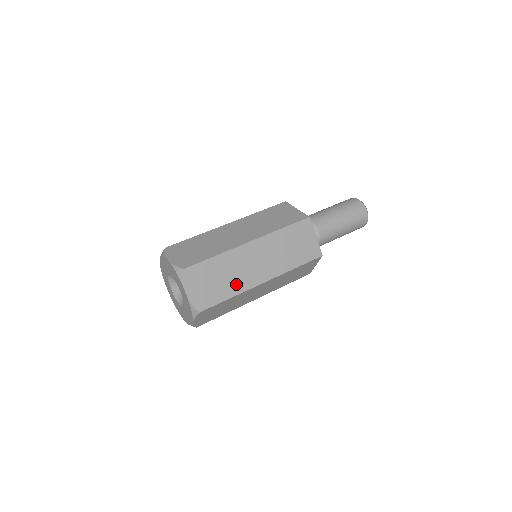
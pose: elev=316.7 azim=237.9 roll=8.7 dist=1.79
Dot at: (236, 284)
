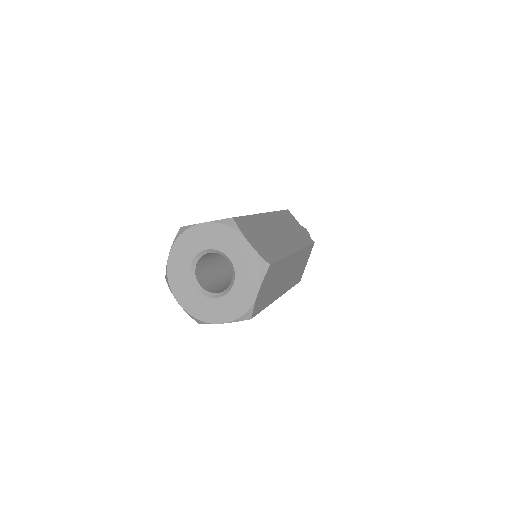
Dot at: (273, 294)
